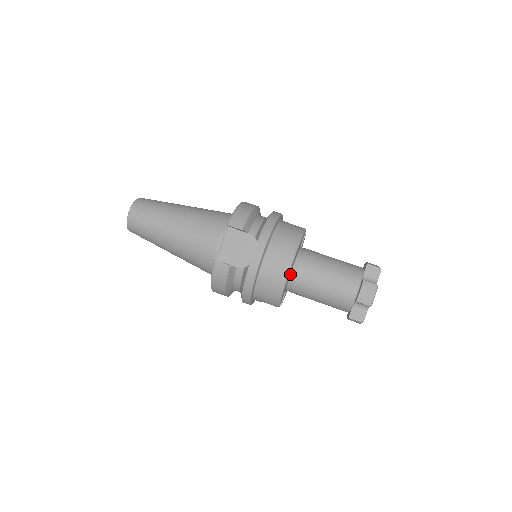
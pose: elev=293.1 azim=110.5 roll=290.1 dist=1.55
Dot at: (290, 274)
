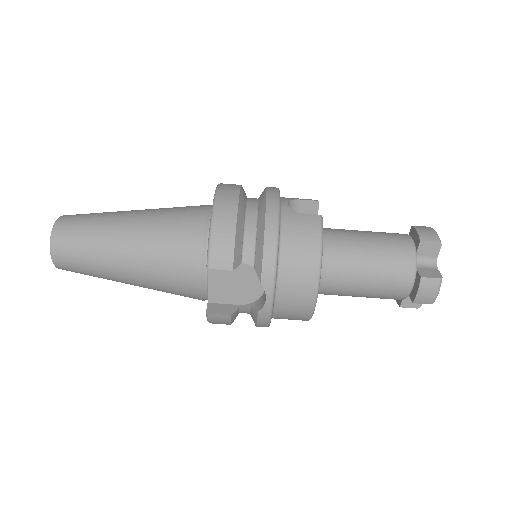
Dot at: occluded
